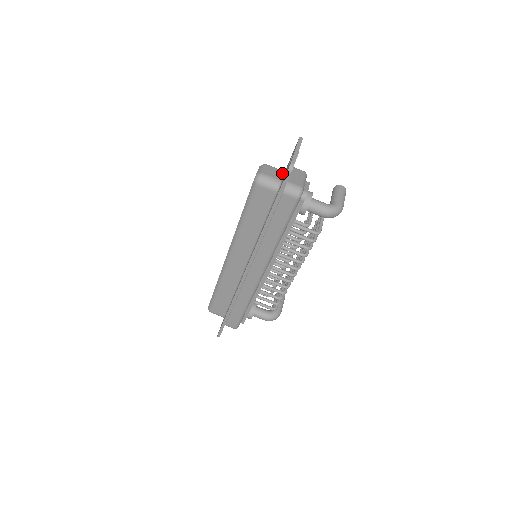
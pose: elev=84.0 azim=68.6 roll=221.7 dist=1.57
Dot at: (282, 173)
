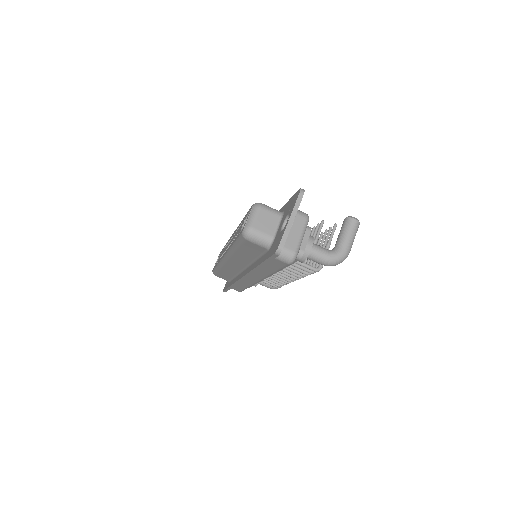
Dot at: (278, 221)
